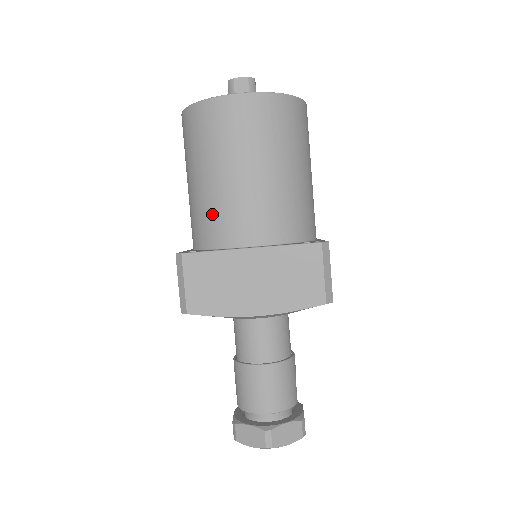
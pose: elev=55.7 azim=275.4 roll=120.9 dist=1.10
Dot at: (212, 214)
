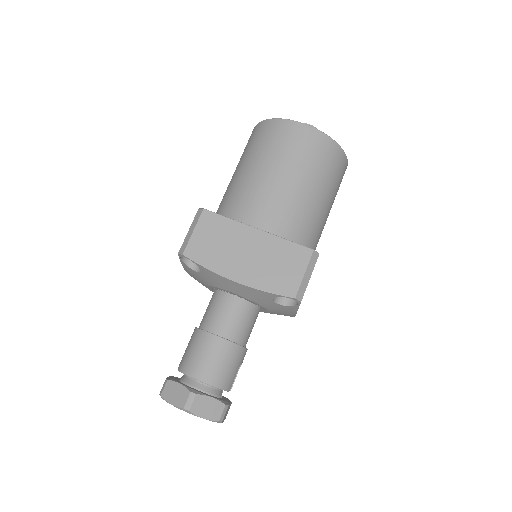
Dot at: (241, 196)
